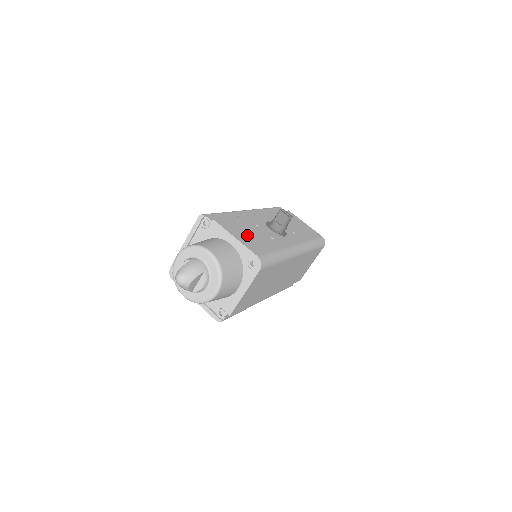
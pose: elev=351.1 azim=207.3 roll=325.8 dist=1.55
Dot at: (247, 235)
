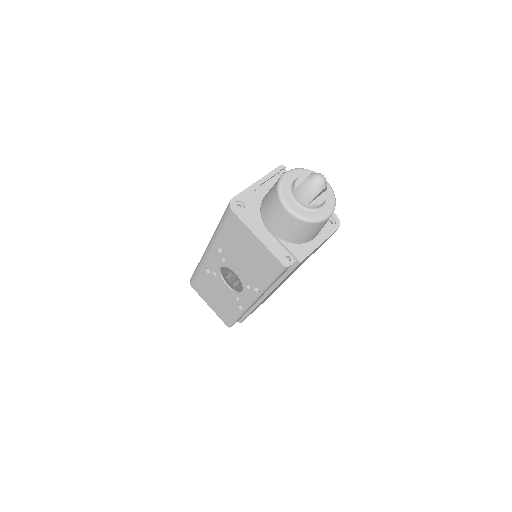
Dot at: occluded
